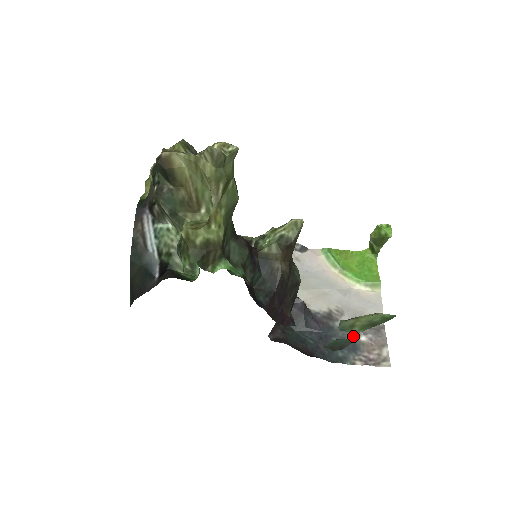
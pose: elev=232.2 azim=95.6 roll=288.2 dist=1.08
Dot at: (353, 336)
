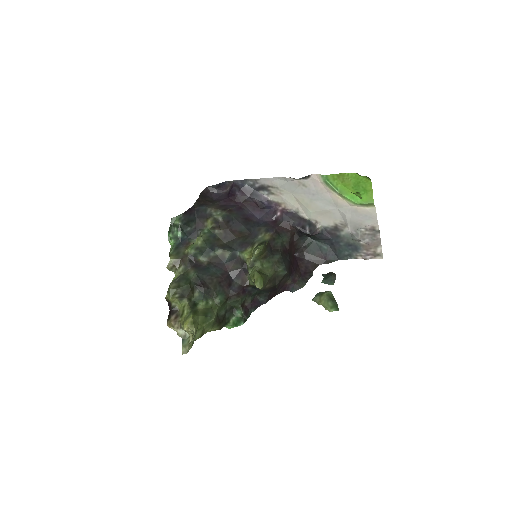
Dot at: (355, 241)
